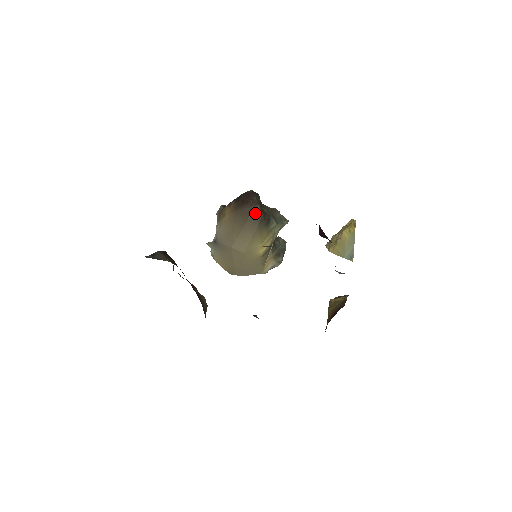
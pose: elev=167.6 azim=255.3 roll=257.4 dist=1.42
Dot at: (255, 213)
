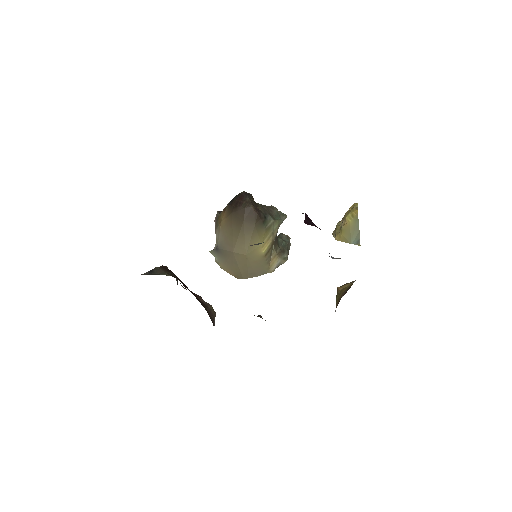
Dot at: (249, 213)
